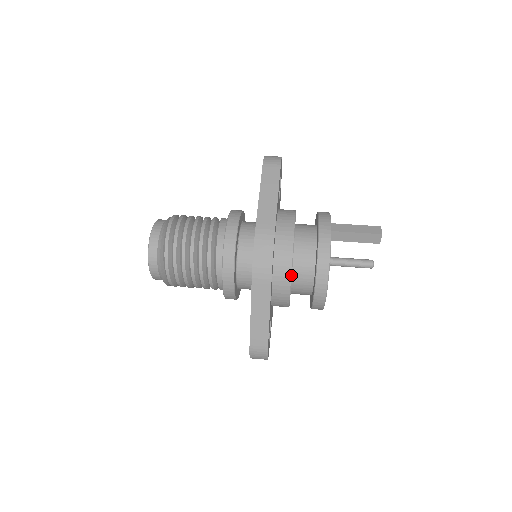
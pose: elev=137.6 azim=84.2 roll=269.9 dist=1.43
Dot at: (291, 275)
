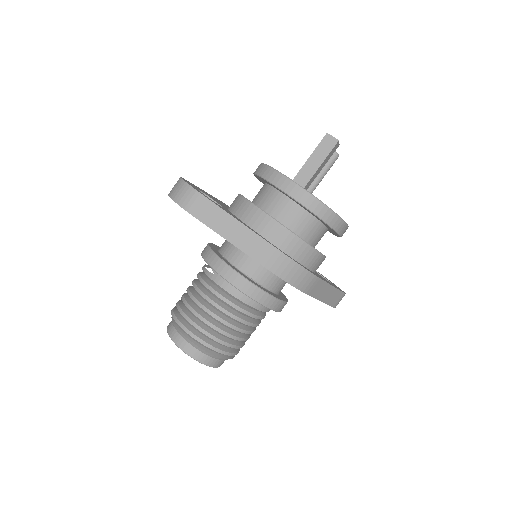
Dot at: (319, 253)
